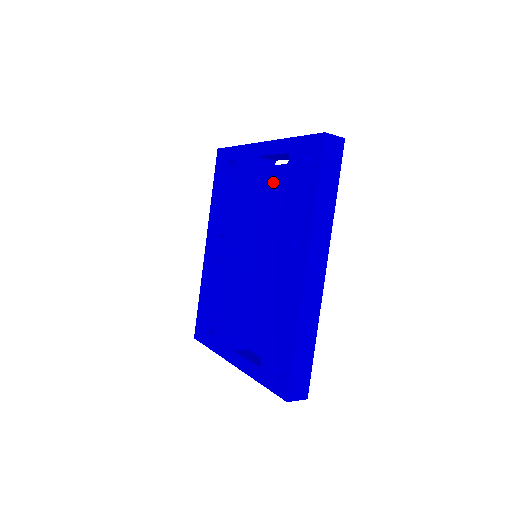
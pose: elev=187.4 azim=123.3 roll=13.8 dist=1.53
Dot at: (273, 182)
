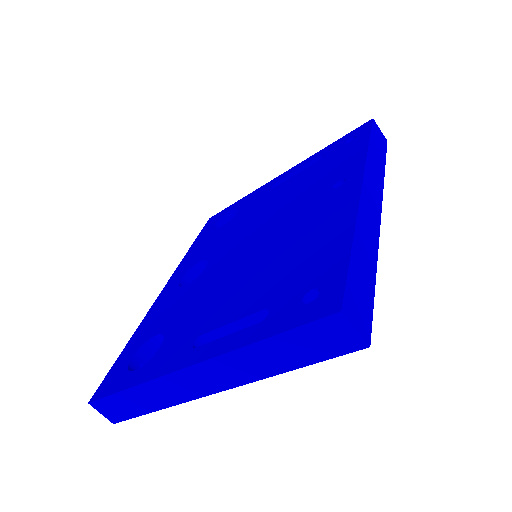
Dot at: (299, 178)
